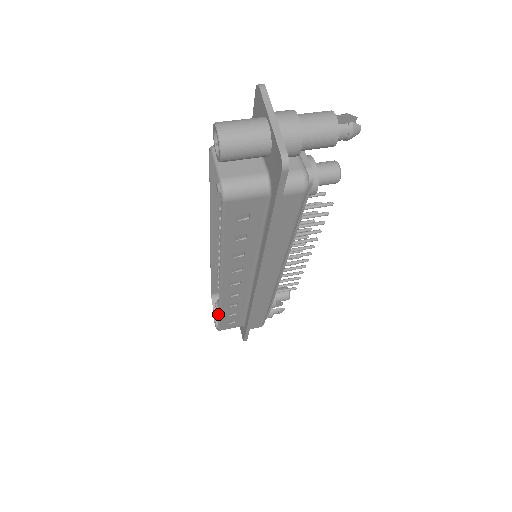
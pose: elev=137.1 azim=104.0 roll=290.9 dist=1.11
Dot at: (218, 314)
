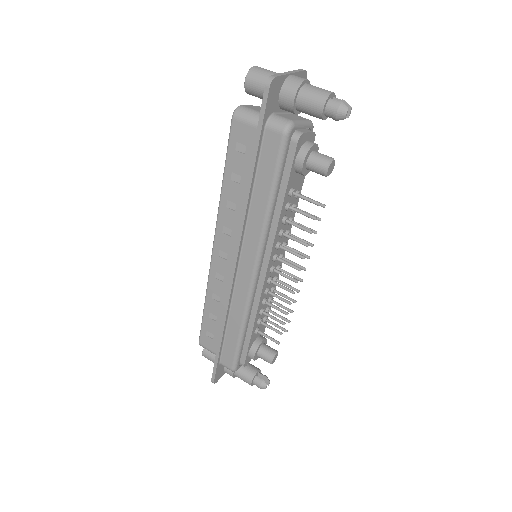
Dot at: (204, 307)
